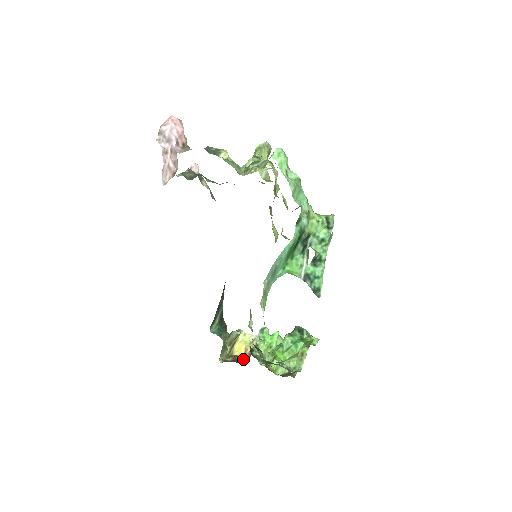
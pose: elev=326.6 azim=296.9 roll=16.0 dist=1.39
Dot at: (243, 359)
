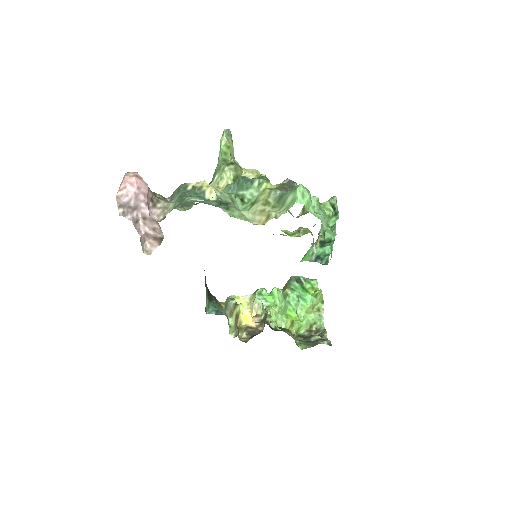
Dot at: (256, 328)
